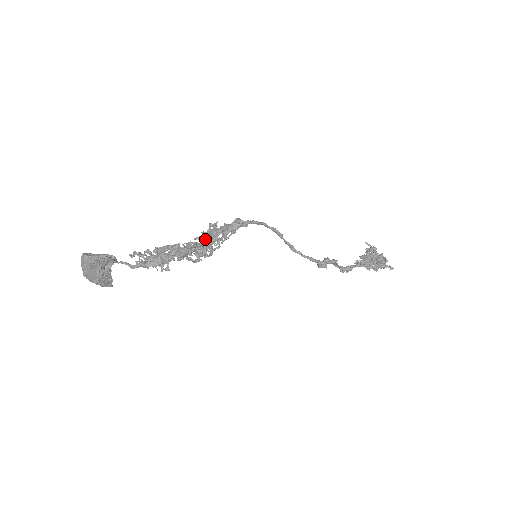
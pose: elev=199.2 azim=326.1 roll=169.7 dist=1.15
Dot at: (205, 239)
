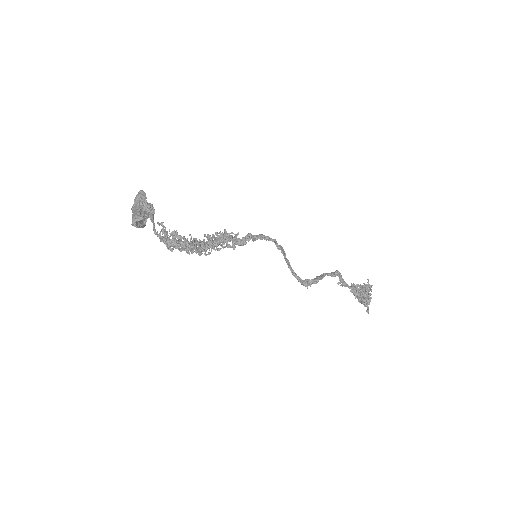
Dot at: (214, 239)
